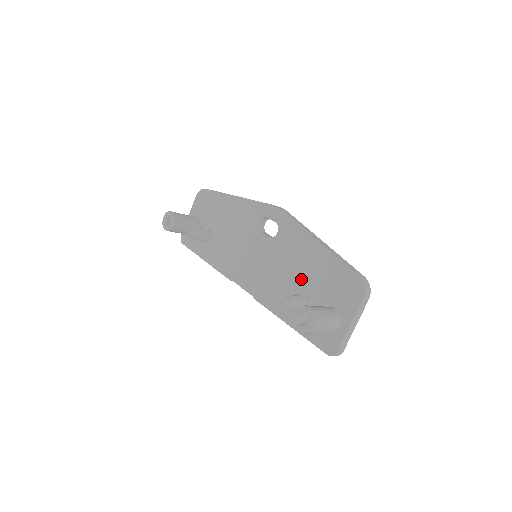
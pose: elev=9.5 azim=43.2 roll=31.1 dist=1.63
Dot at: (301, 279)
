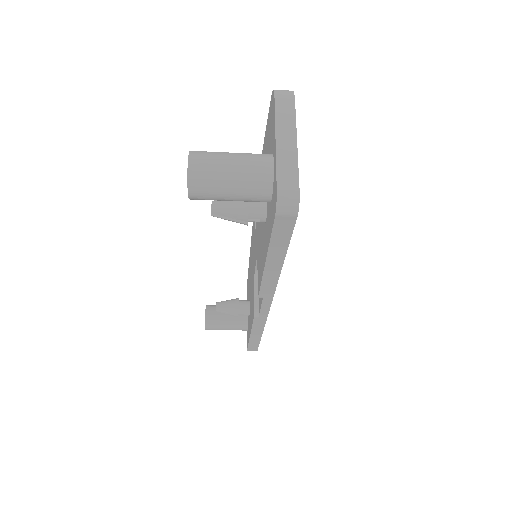
Dot at: occluded
